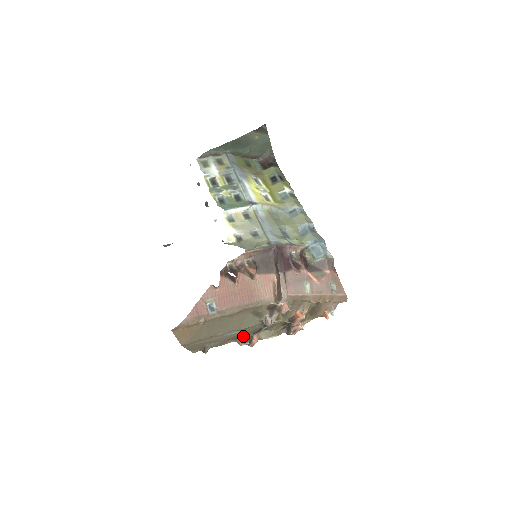
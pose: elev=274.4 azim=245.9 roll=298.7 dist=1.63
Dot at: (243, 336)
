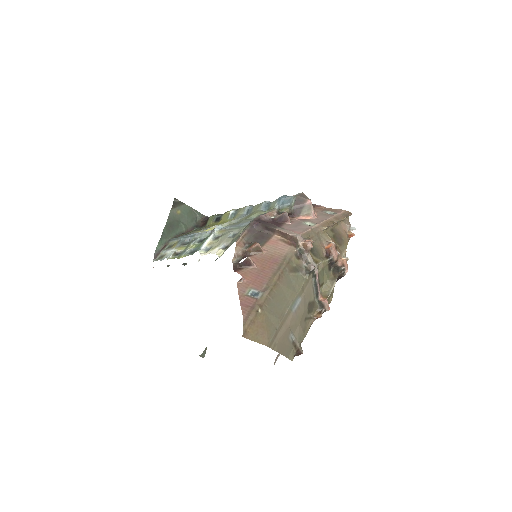
Dot at: (312, 307)
